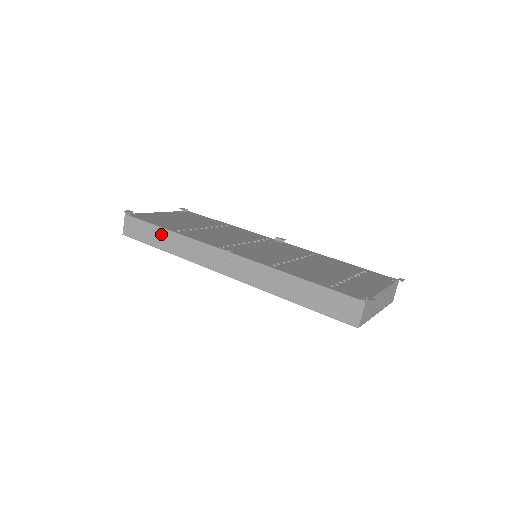
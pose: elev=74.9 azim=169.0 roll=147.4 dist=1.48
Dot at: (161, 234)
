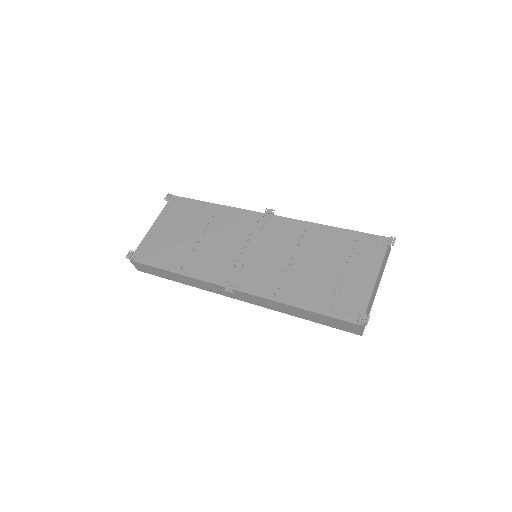
Dot at: (170, 274)
